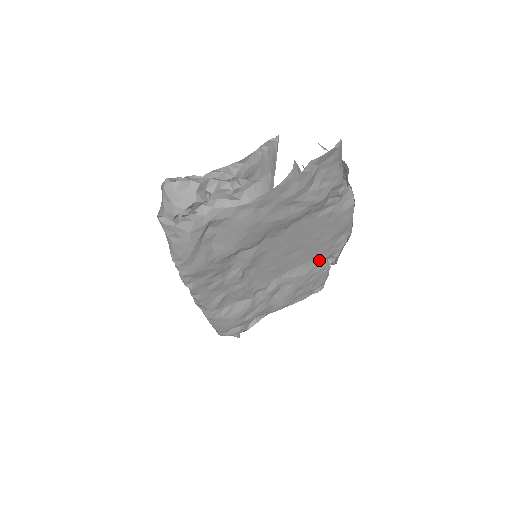
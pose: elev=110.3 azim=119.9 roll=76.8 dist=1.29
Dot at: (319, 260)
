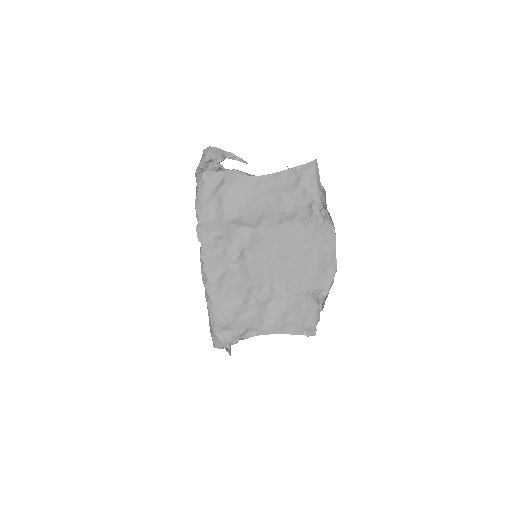
Dot at: (308, 287)
